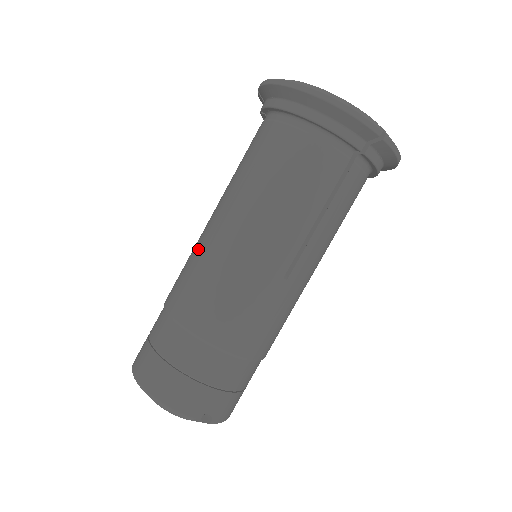
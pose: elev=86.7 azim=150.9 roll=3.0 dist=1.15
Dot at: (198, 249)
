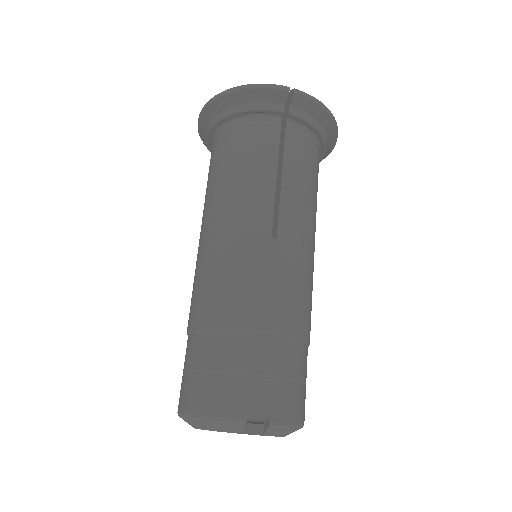
Dot at: occluded
